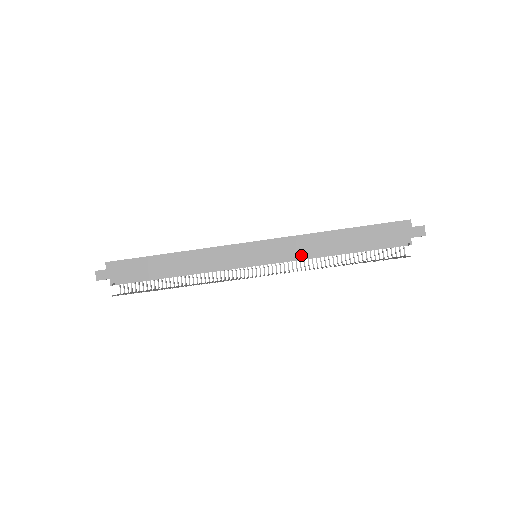
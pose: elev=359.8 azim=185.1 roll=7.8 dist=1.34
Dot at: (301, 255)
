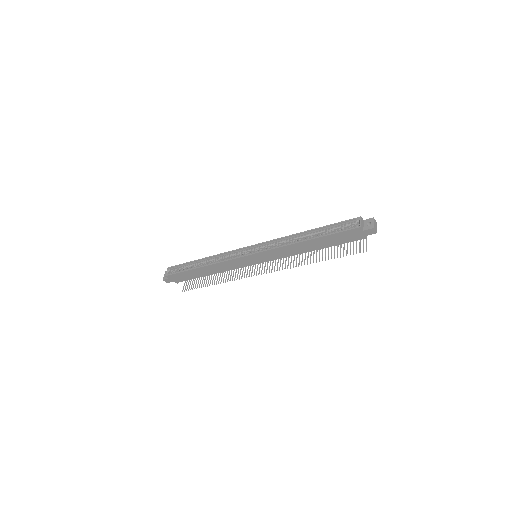
Dot at: (286, 256)
